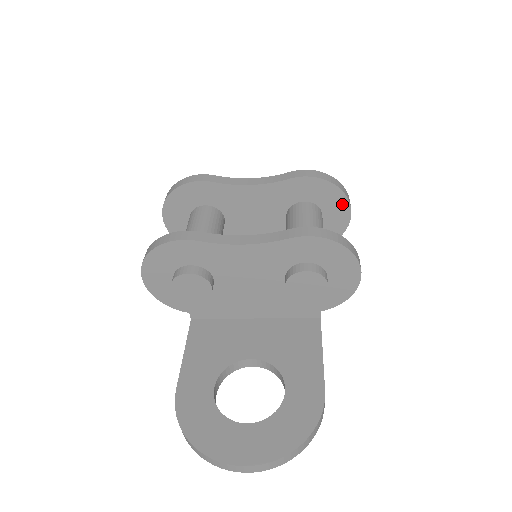
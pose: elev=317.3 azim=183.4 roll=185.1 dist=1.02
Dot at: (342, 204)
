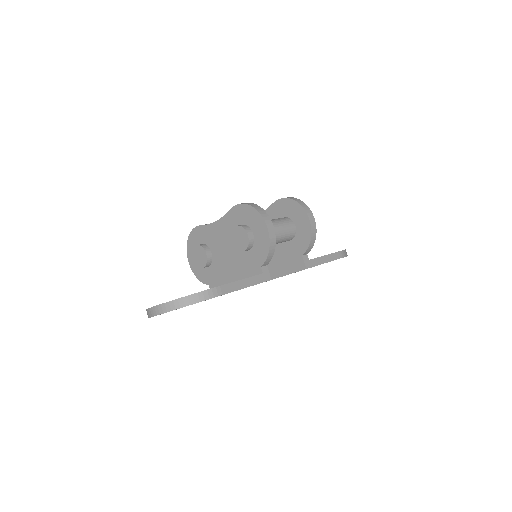
Dot at: (302, 213)
